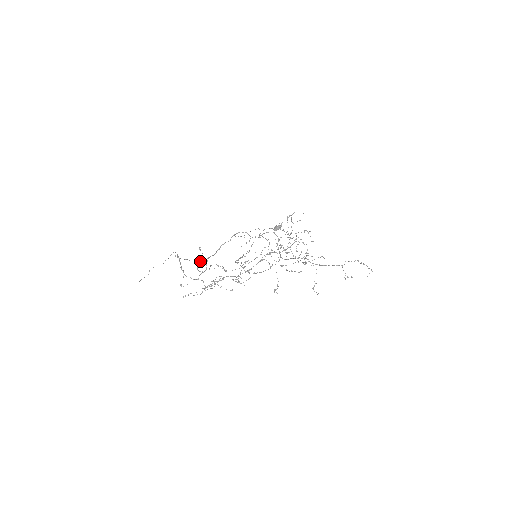
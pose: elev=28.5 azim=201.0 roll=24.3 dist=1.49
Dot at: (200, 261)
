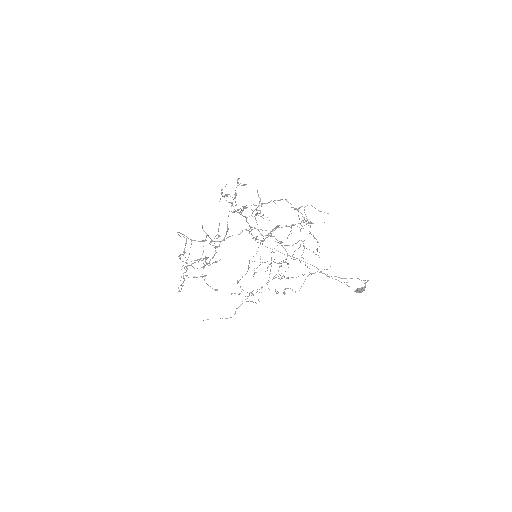
Dot at: occluded
